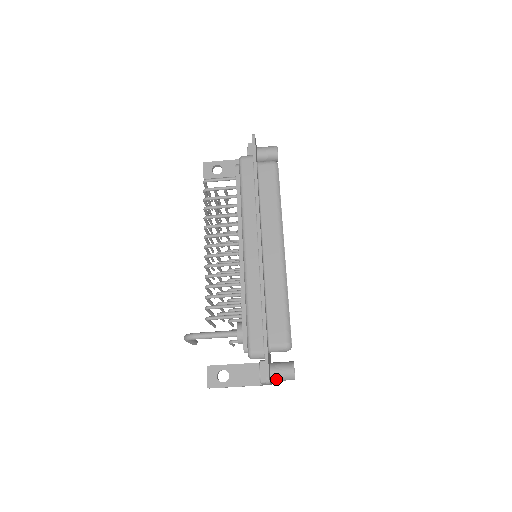
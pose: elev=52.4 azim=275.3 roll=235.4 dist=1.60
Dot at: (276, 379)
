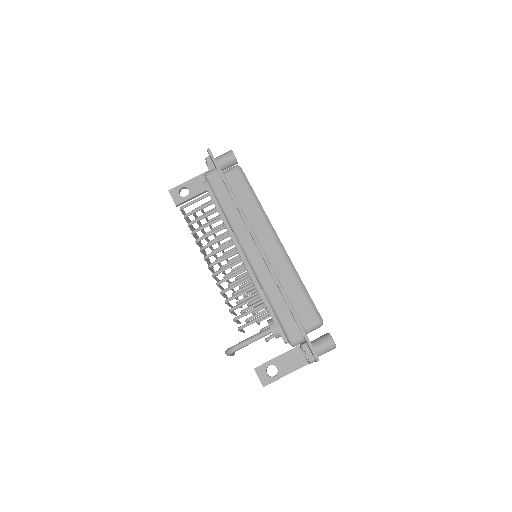
Dot at: (321, 354)
